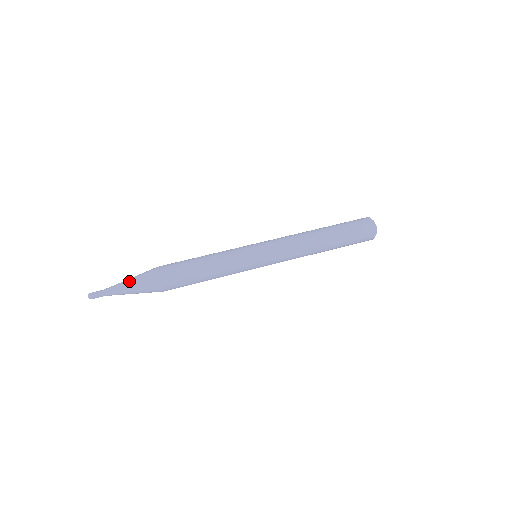
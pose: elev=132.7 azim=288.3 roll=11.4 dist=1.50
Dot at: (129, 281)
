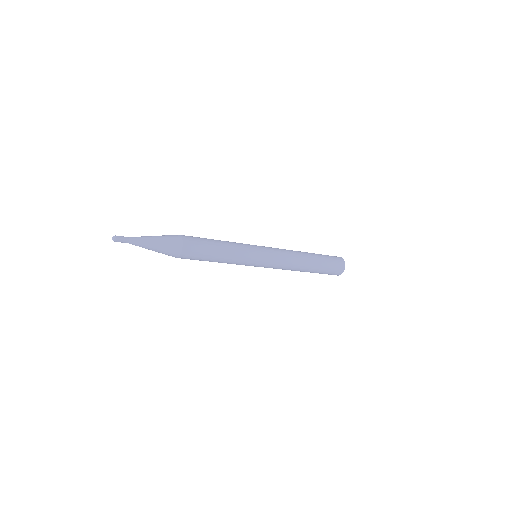
Dot at: occluded
